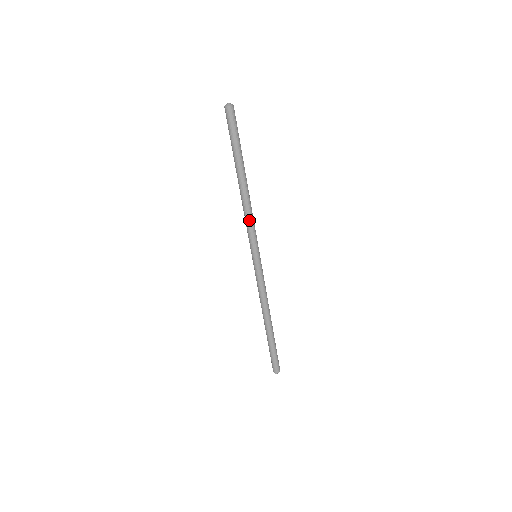
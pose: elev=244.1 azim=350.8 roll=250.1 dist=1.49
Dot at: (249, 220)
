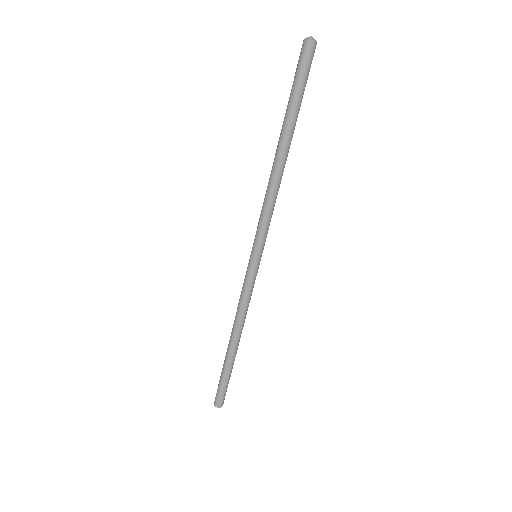
Dot at: (265, 205)
